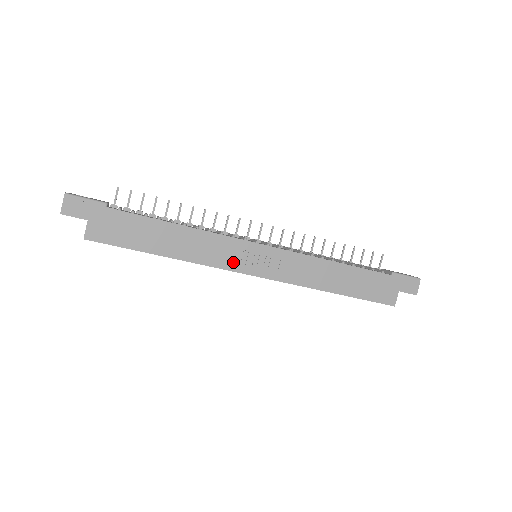
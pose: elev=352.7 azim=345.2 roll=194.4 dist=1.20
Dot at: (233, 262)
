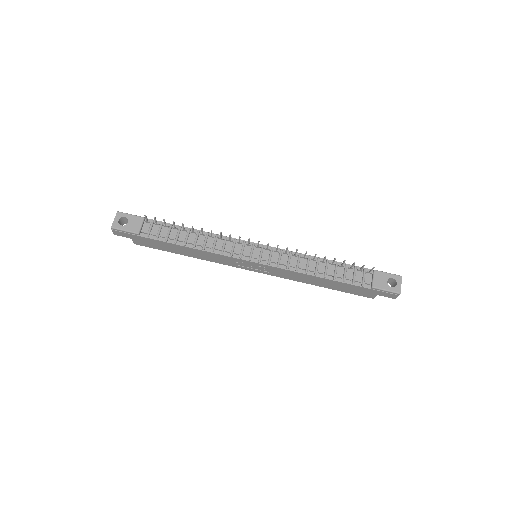
Dot at: (234, 264)
